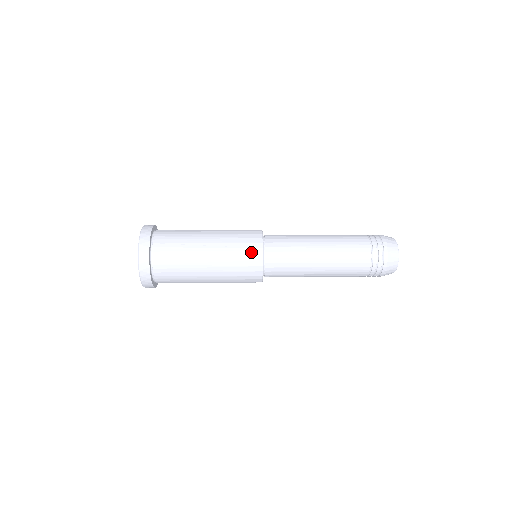
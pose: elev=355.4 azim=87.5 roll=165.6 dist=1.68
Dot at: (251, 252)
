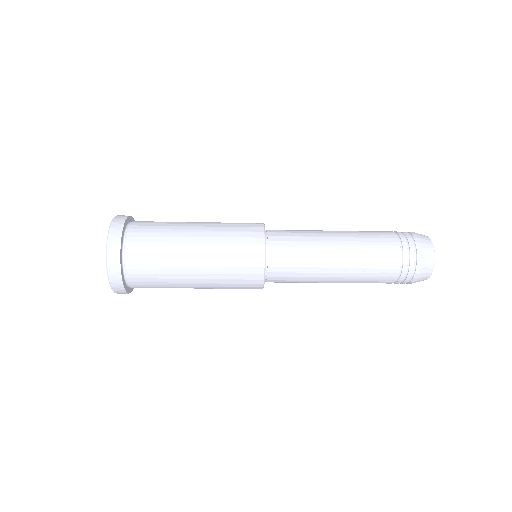
Dot at: (249, 224)
